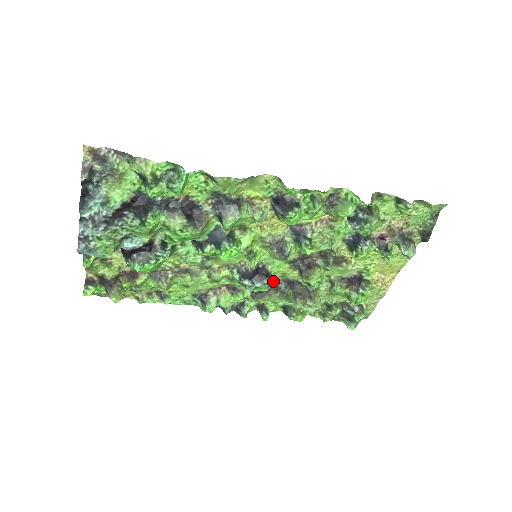
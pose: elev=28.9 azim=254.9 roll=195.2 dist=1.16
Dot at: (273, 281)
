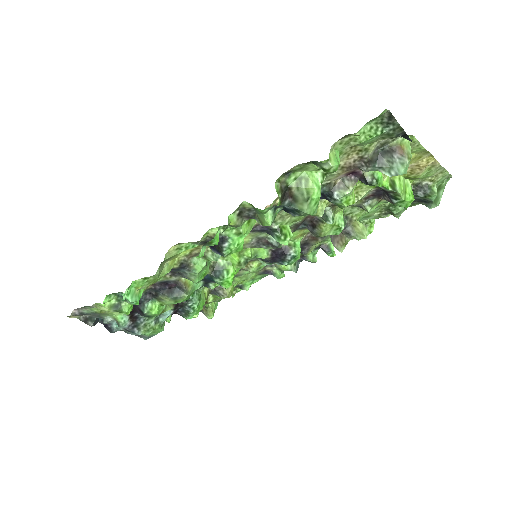
Dot at: (296, 250)
